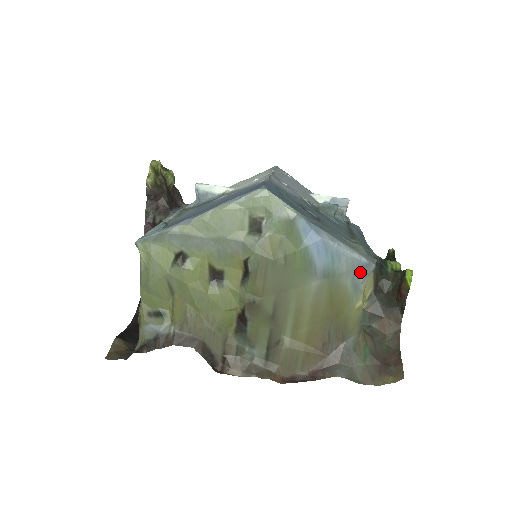
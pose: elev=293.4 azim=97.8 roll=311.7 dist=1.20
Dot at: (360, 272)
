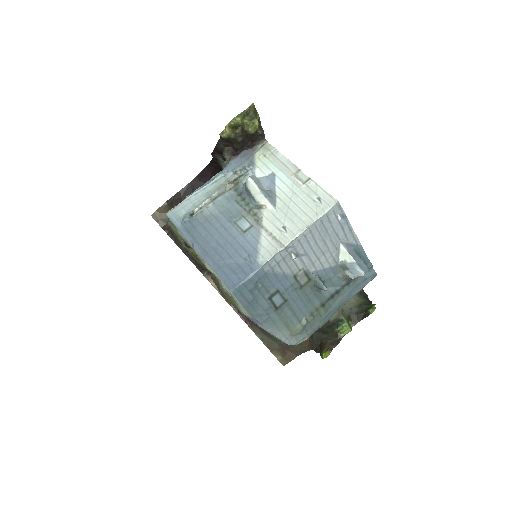
Dot at: occluded
